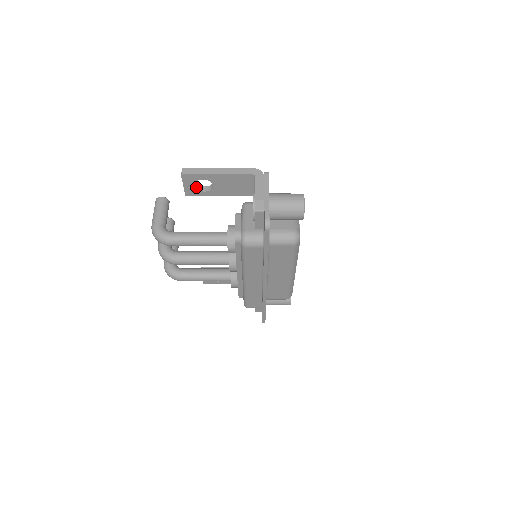
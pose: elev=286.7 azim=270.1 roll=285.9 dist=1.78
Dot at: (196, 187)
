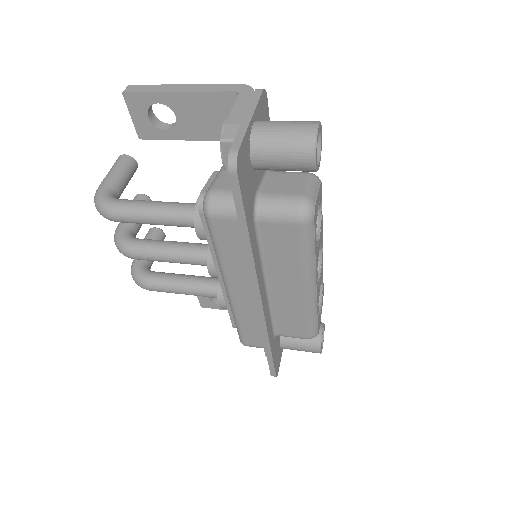
Dot at: (152, 121)
